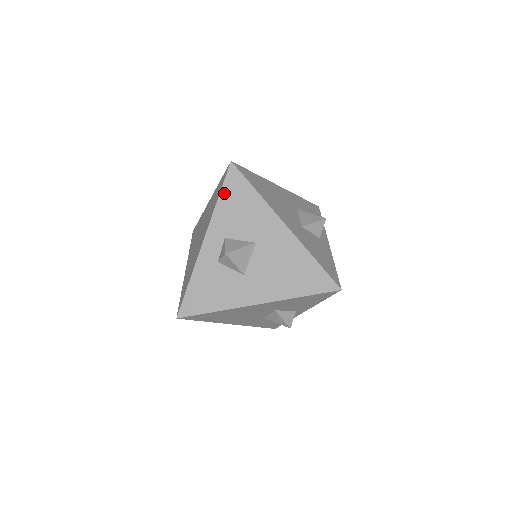
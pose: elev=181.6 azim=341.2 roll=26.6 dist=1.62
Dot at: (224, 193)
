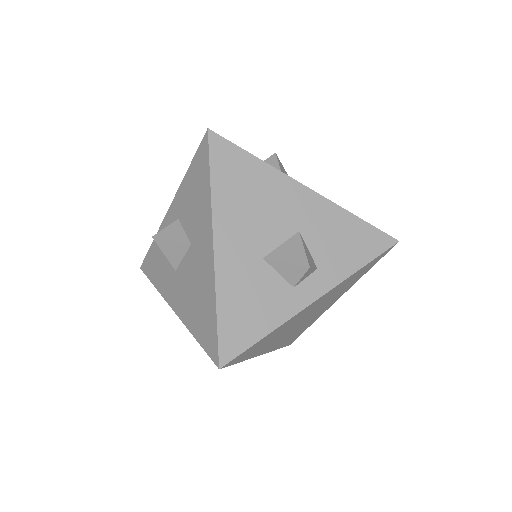
Dot at: (193, 166)
